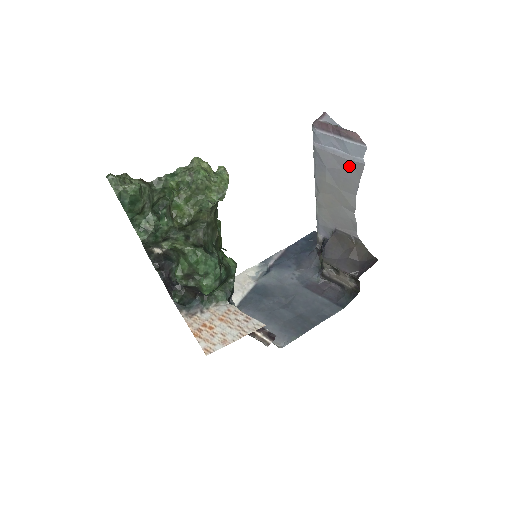
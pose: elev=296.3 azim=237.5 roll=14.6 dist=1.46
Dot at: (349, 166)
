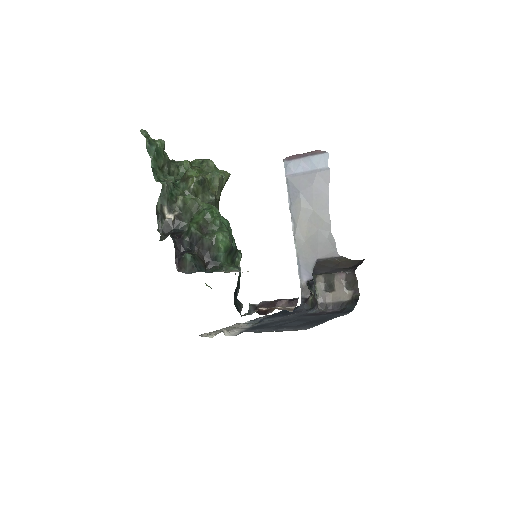
Dot at: (318, 179)
